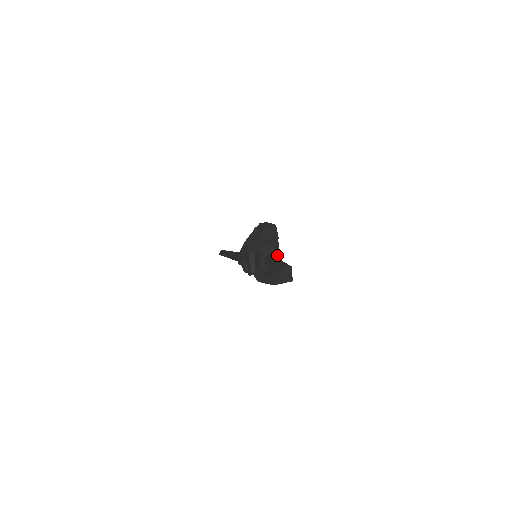
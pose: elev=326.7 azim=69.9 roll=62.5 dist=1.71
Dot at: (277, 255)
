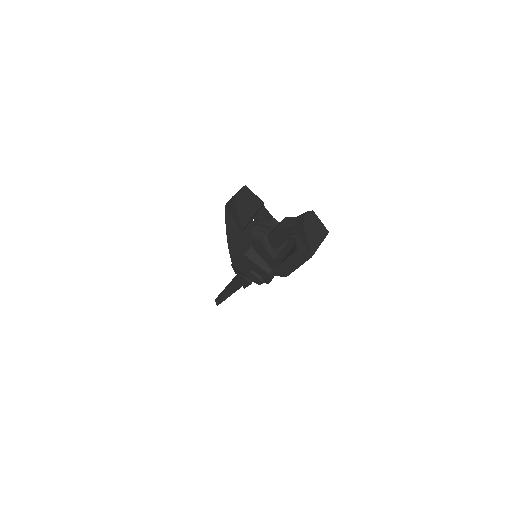
Dot at: occluded
